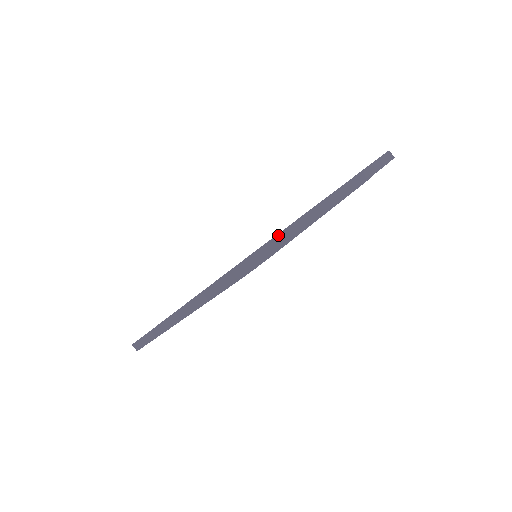
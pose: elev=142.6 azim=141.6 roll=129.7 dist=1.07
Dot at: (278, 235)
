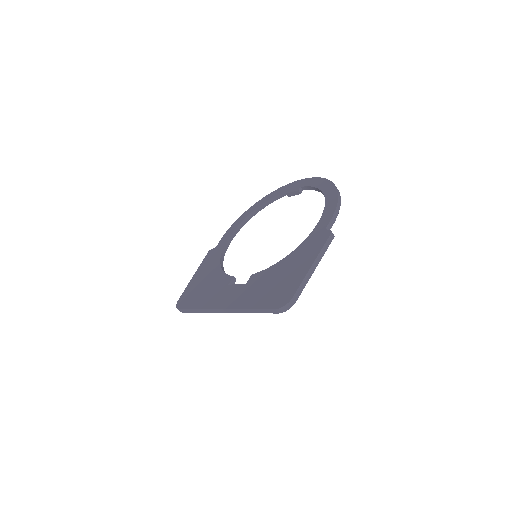
Dot at: (297, 291)
